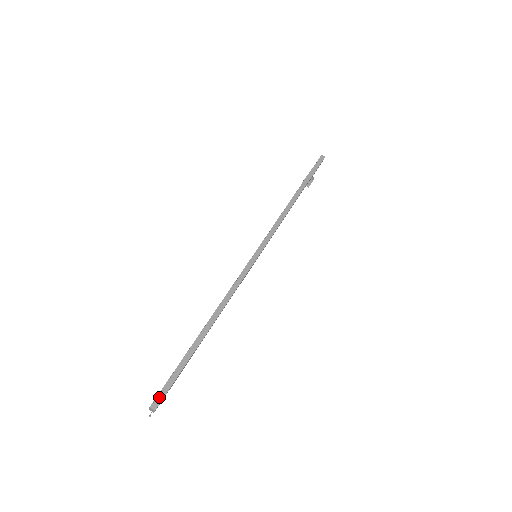
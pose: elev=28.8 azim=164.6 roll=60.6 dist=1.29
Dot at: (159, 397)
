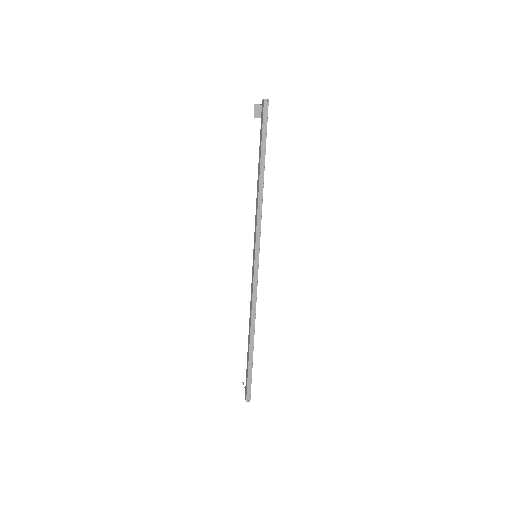
Dot at: (248, 394)
